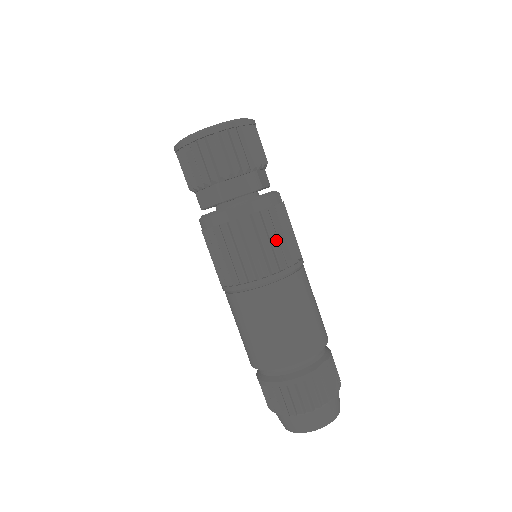
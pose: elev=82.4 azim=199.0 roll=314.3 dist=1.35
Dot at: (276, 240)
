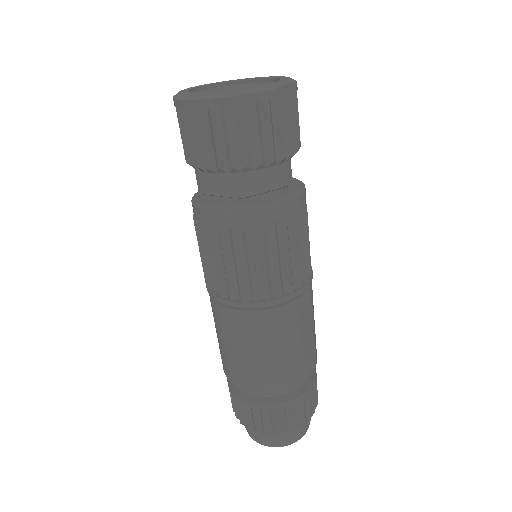
Dot at: (297, 254)
